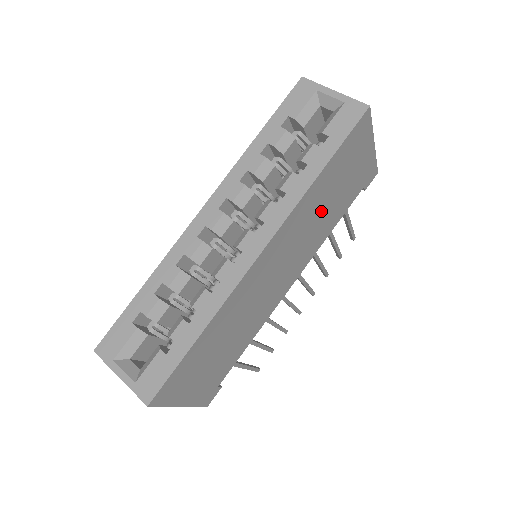
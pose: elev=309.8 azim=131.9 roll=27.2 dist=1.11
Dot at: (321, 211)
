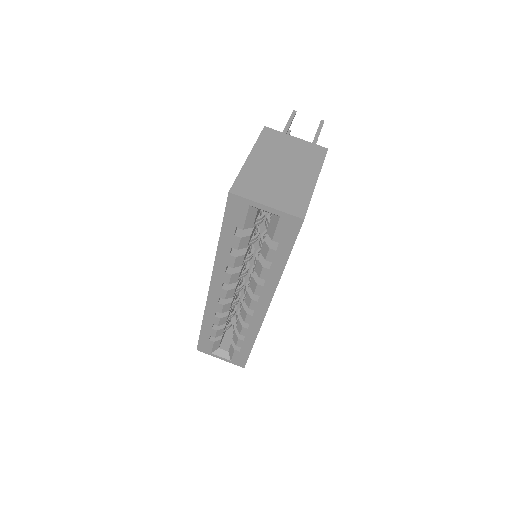
Dot at: occluded
